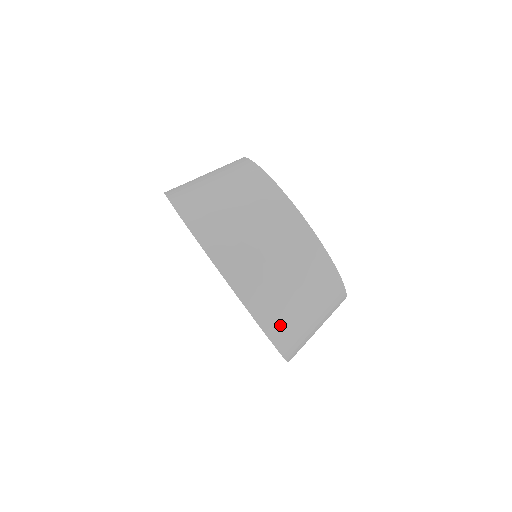
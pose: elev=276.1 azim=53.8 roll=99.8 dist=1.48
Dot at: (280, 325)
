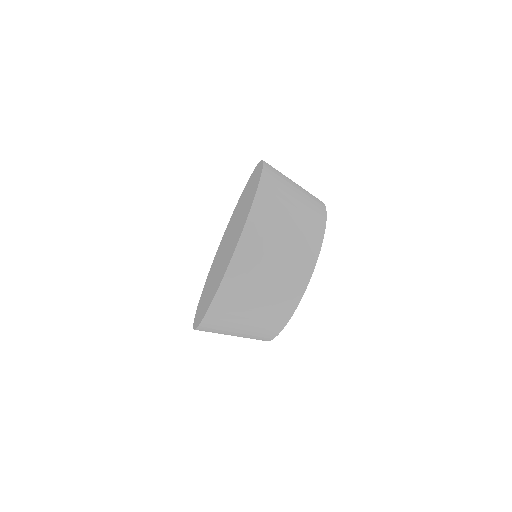
Dot at: (209, 331)
